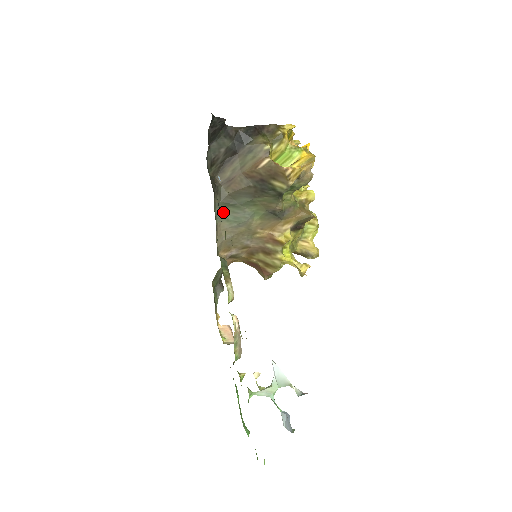
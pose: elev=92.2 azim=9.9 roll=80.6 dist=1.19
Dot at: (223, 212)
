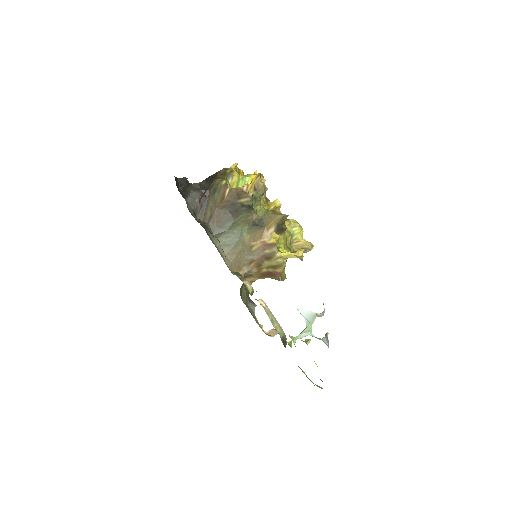
Dot at: occluded
